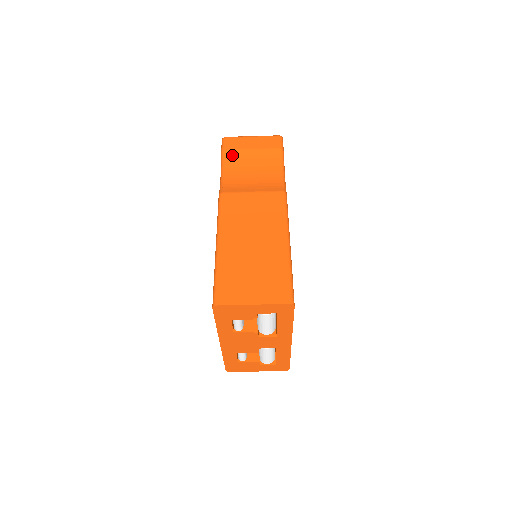
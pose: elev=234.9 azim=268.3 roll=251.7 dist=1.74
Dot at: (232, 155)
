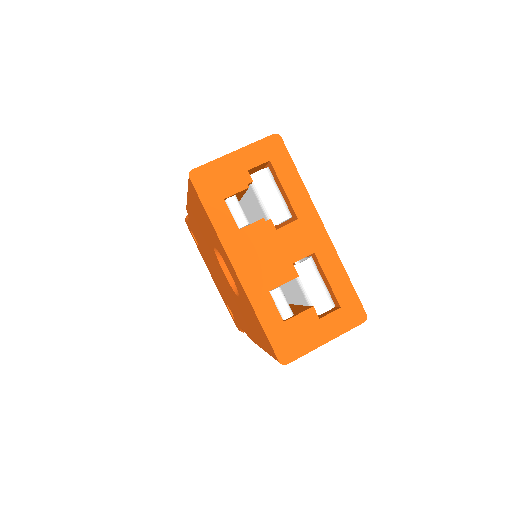
Dot at: occluded
